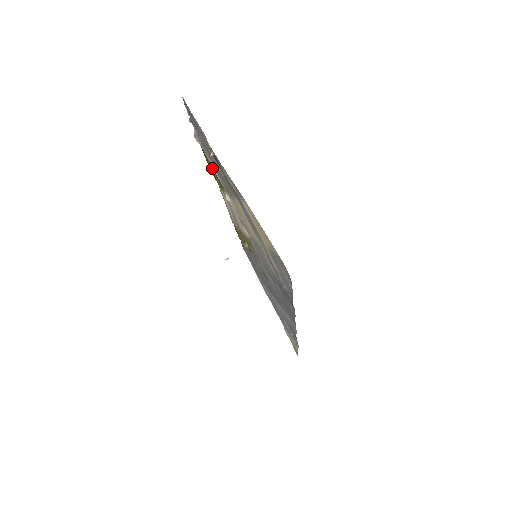
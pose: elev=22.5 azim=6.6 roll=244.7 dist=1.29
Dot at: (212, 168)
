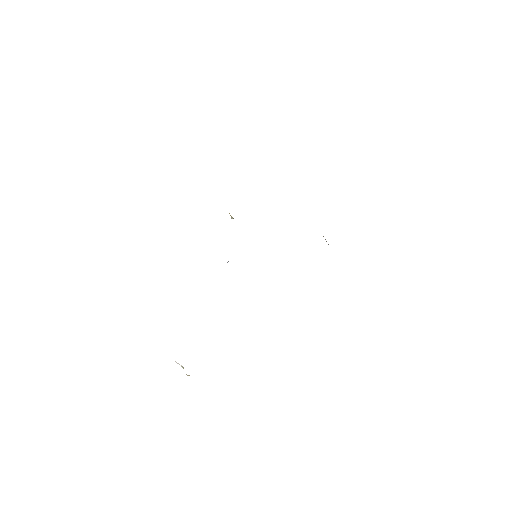
Dot at: occluded
